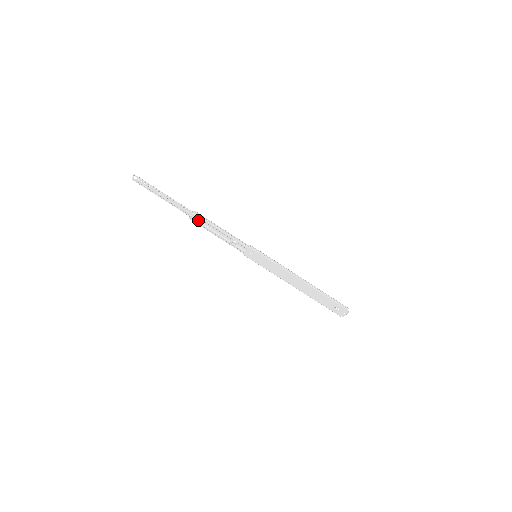
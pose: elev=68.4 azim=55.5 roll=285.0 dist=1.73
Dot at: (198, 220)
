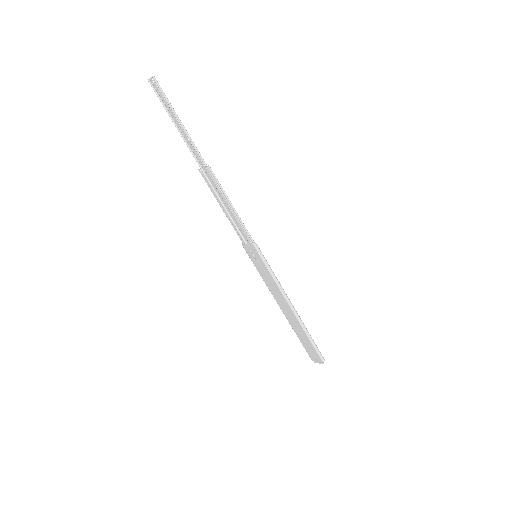
Dot at: (209, 179)
